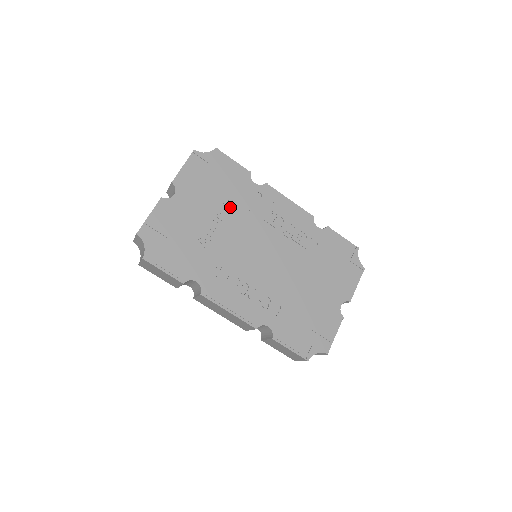
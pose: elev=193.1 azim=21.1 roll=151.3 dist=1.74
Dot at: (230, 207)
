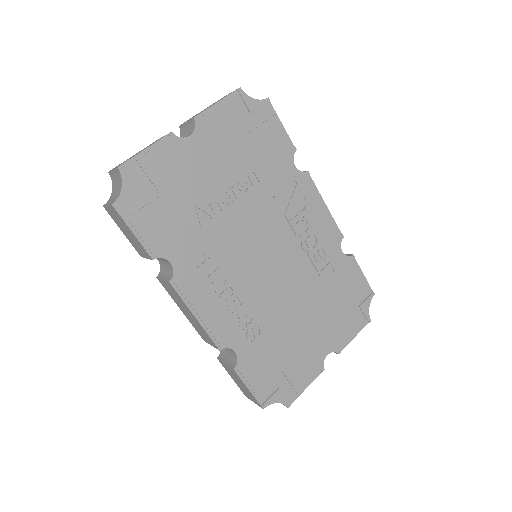
Dot at: (253, 183)
